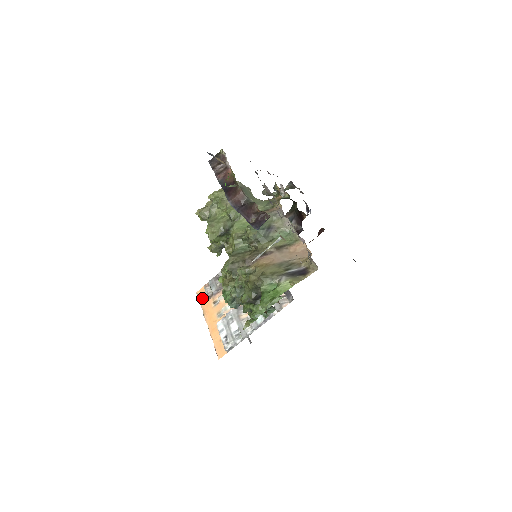
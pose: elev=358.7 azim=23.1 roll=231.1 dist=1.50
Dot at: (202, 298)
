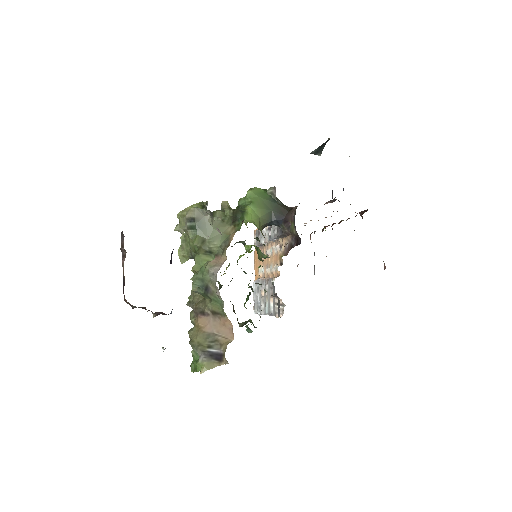
Dot at: occluded
